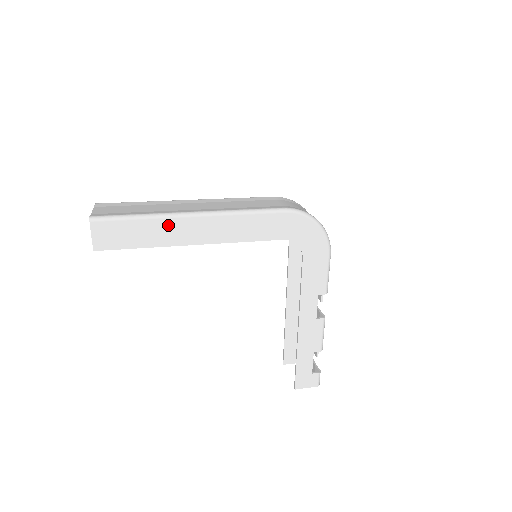
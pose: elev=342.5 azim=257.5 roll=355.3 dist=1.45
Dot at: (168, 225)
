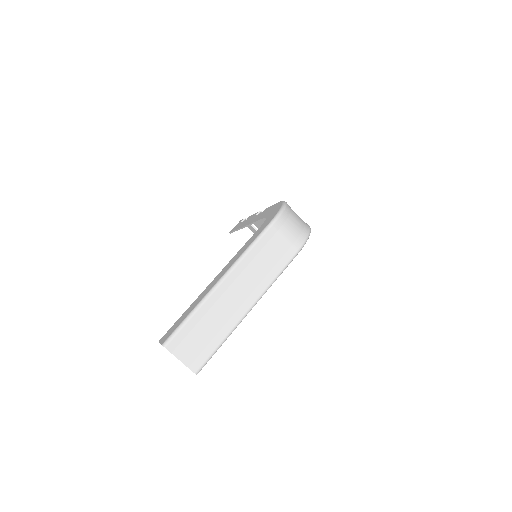
Dot at: occluded
